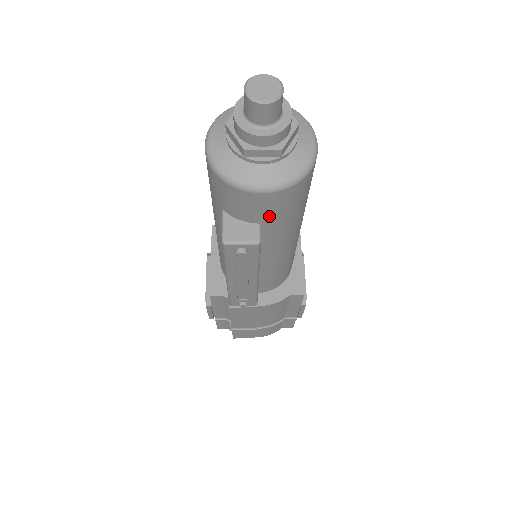
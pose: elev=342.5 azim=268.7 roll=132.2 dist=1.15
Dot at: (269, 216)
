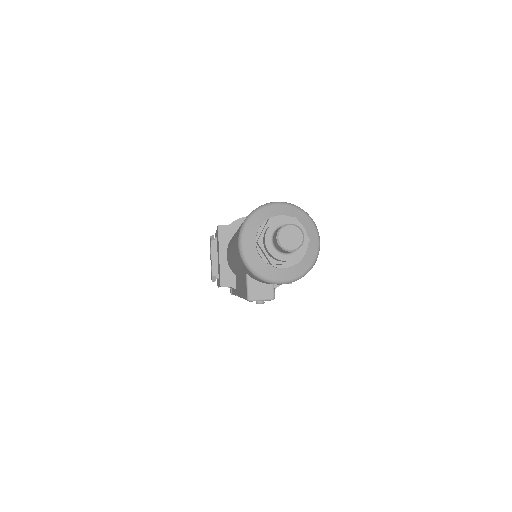
Dot at: occluded
